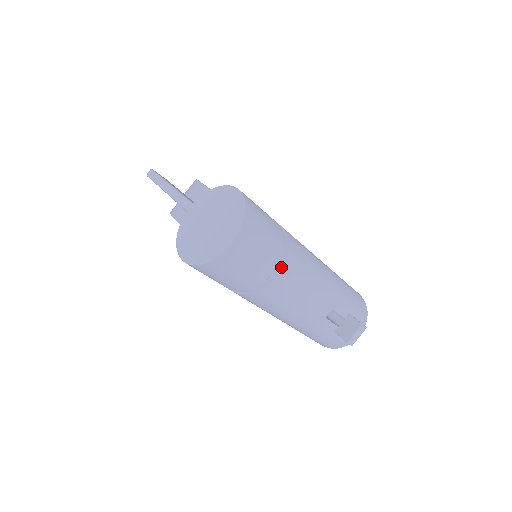
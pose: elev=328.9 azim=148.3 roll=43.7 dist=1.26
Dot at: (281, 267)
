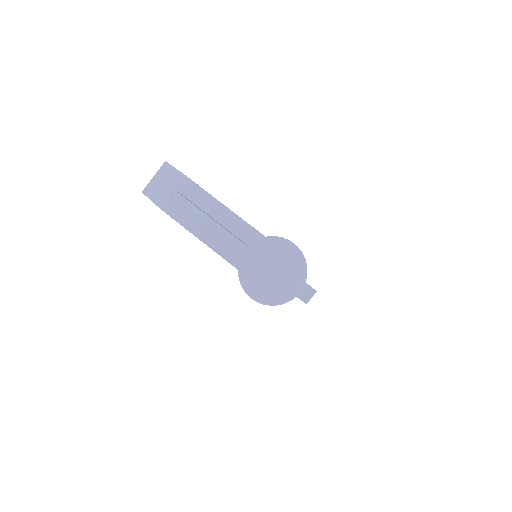
Dot at: occluded
